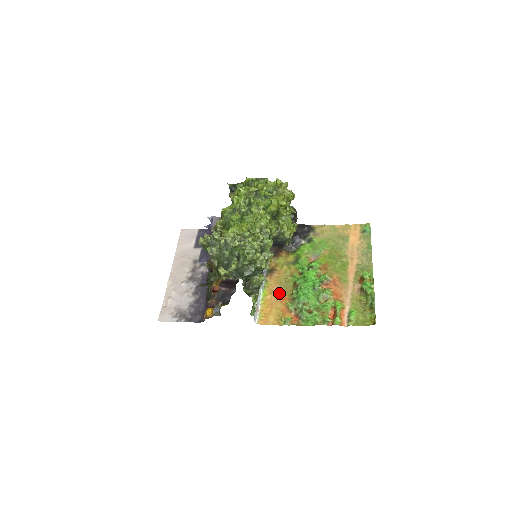
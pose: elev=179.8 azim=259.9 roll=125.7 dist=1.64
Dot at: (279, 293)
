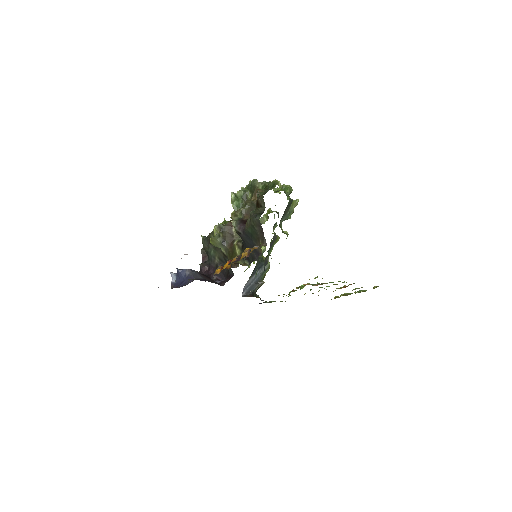
Dot at: occluded
